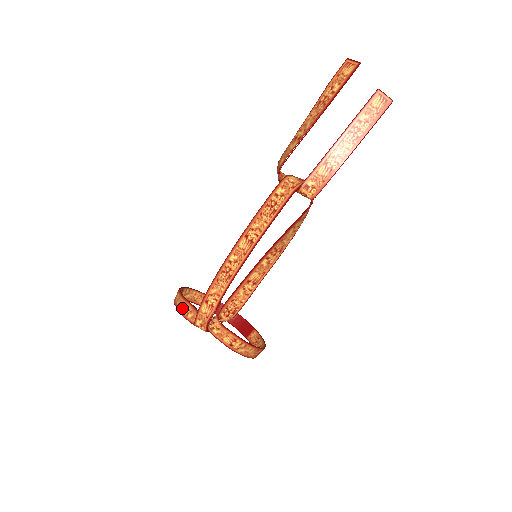
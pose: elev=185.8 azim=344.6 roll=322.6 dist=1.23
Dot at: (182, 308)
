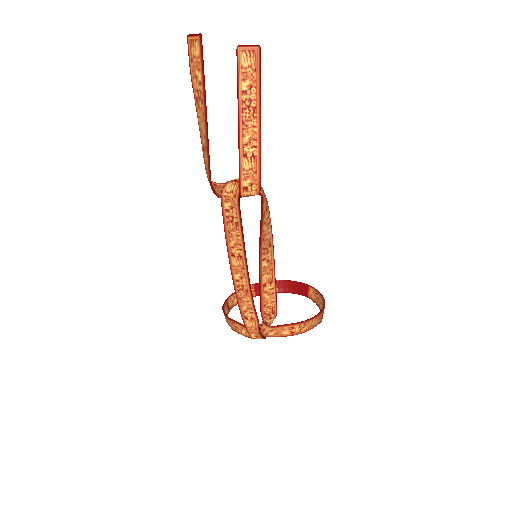
Dot at: (234, 328)
